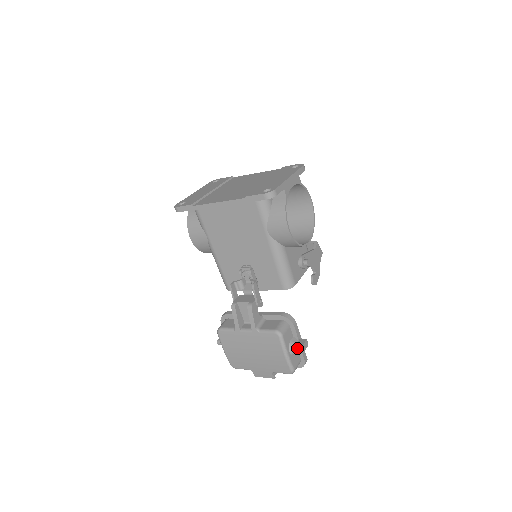
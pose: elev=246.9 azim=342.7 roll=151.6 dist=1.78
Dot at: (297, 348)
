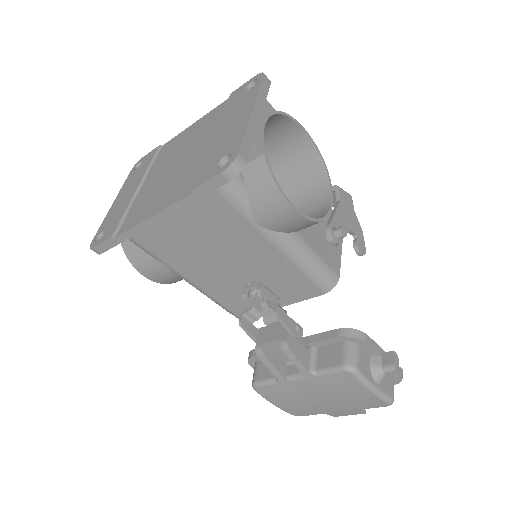
Dot at: (385, 372)
